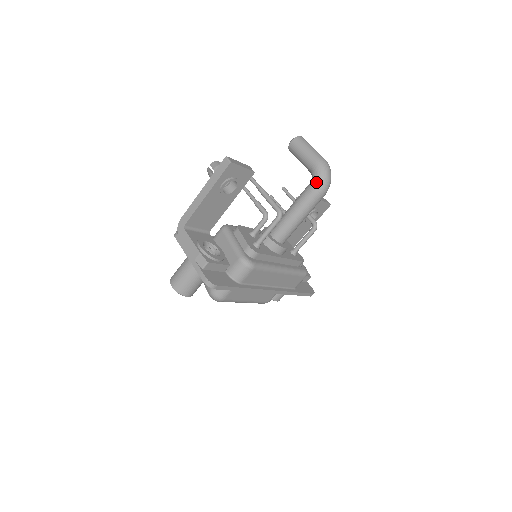
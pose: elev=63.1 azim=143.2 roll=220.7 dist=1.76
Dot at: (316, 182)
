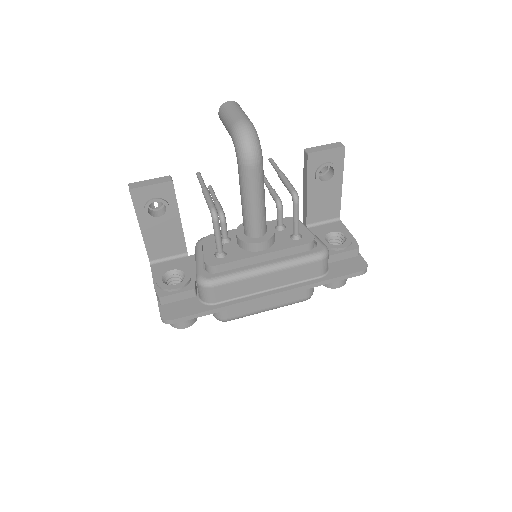
Dot at: (237, 156)
